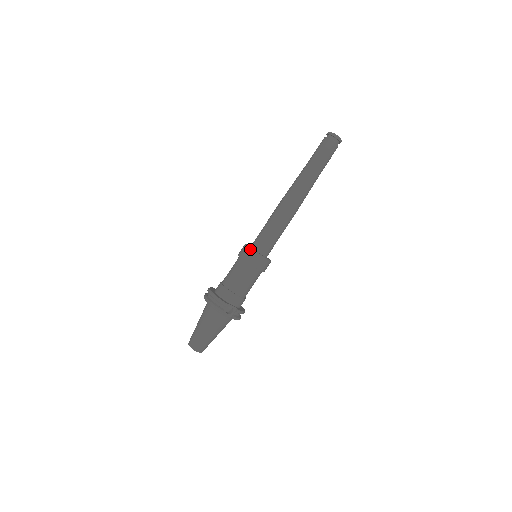
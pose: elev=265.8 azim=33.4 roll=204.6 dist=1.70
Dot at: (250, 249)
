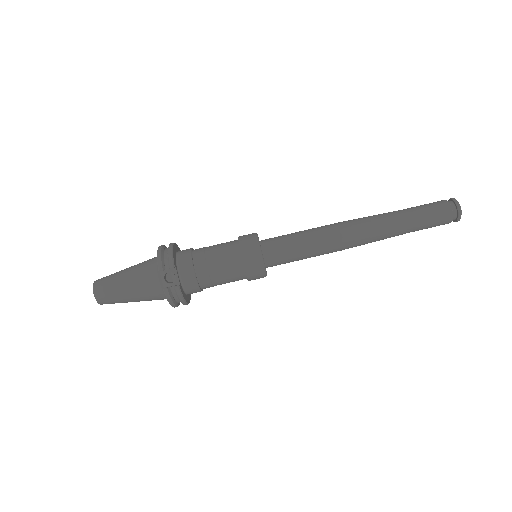
Dot at: (256, 236)
